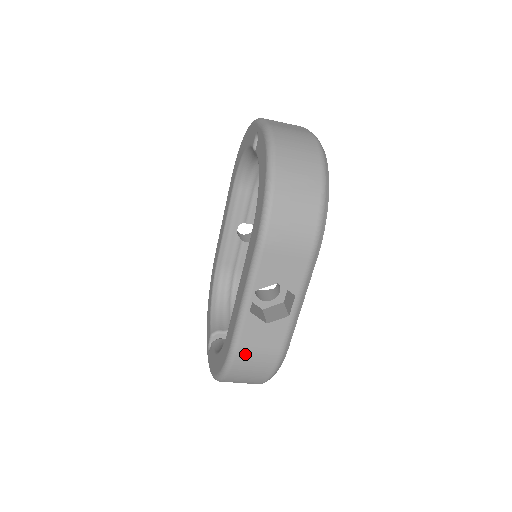
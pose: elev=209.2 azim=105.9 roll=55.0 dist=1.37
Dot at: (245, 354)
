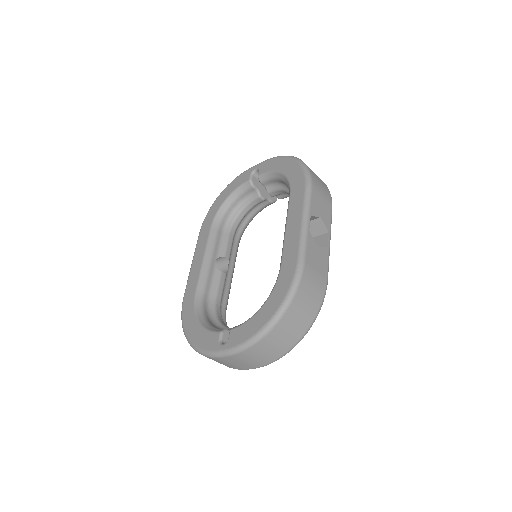
Dot at: (309, 271)
